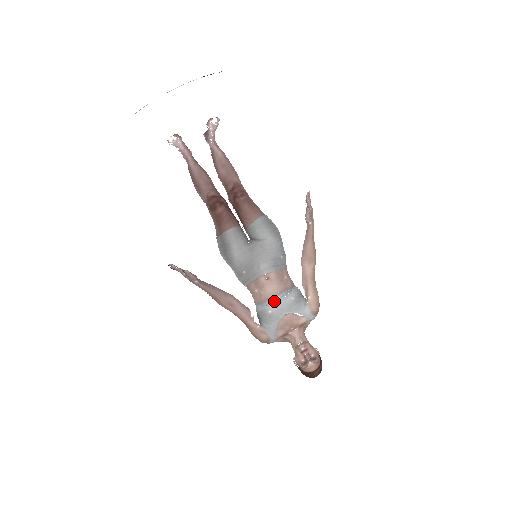
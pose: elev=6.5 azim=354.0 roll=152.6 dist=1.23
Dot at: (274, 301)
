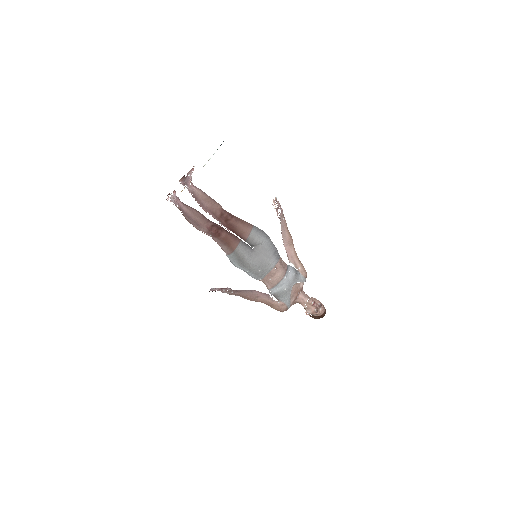
Dot at: (284, 281)
